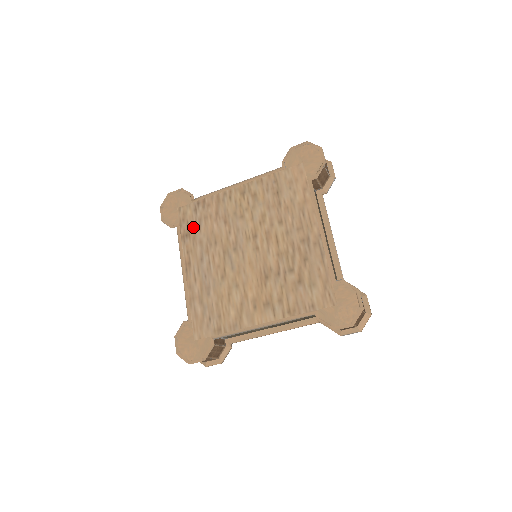
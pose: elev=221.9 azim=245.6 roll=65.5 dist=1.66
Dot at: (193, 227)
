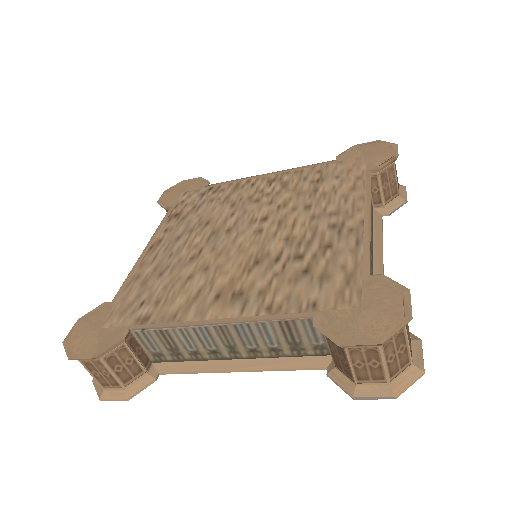
Dot at: (190, 208)
